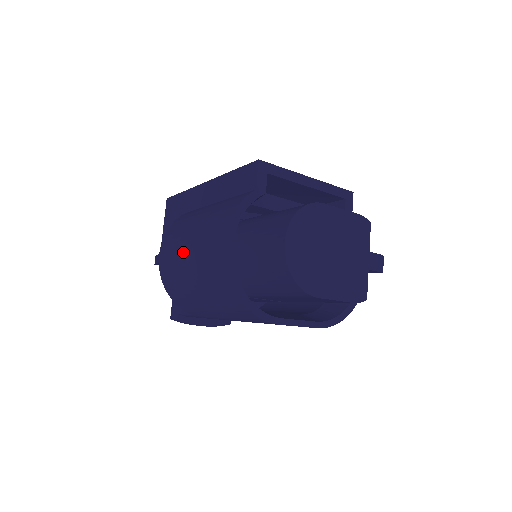
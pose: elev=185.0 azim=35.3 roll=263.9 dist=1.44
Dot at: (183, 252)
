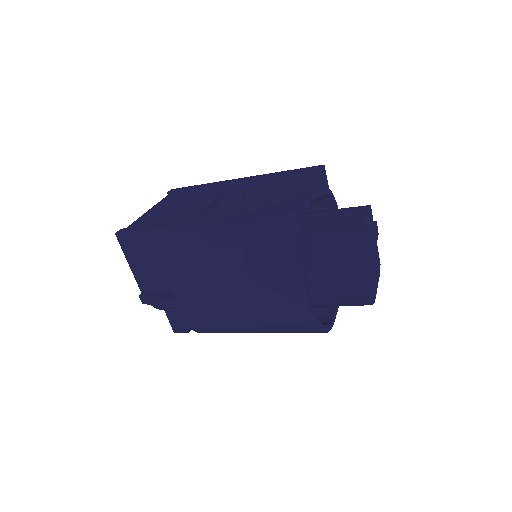
Dot at: (231, 310)
